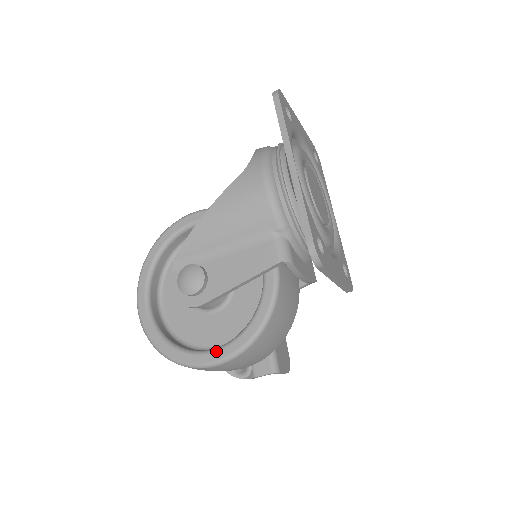
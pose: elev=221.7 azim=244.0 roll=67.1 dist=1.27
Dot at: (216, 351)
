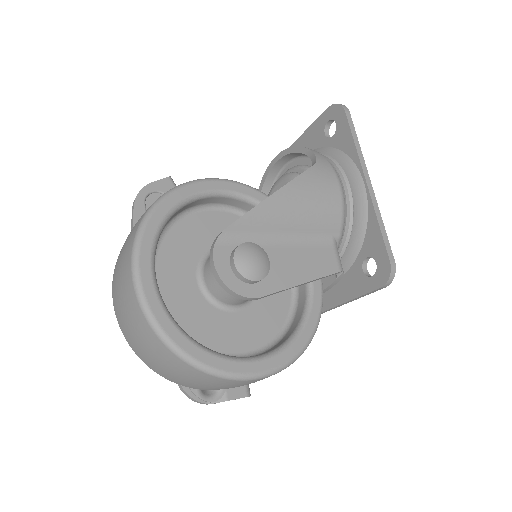
Dot at: (264, 359)
